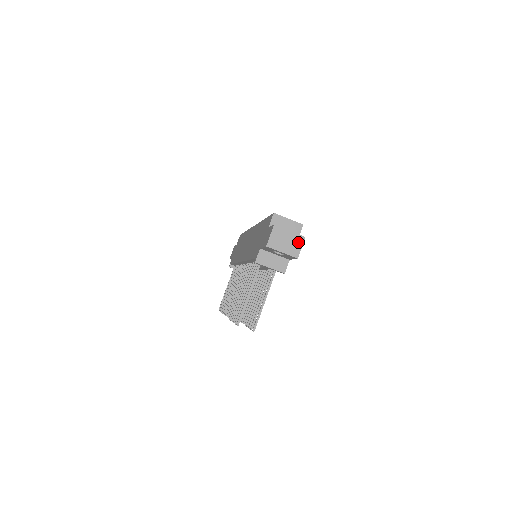
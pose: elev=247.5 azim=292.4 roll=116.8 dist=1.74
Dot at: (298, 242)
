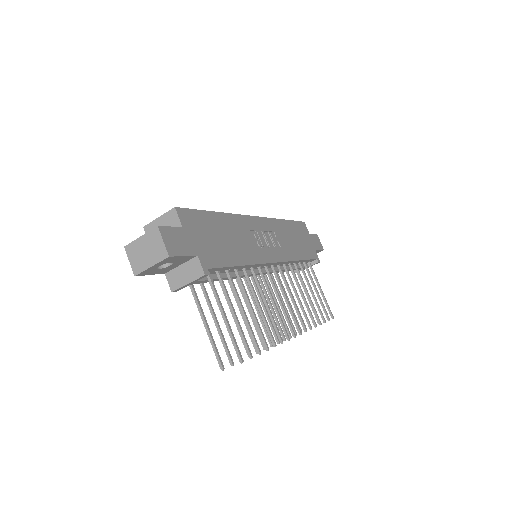
Dot at: (156, 239)
